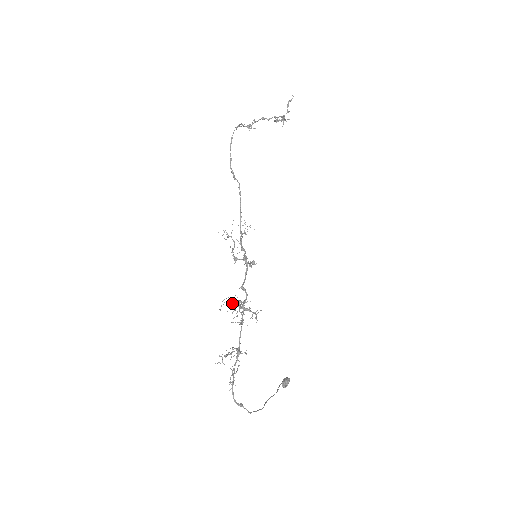
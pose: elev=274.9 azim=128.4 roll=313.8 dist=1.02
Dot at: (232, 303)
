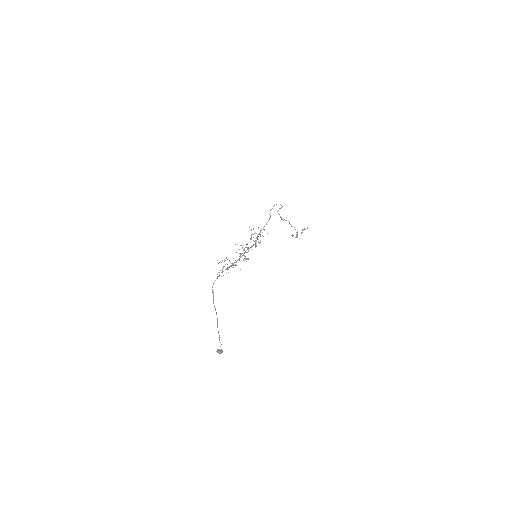
Dot at: occluded
